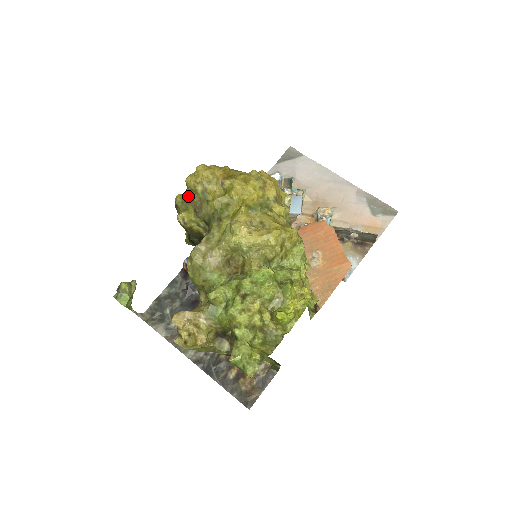
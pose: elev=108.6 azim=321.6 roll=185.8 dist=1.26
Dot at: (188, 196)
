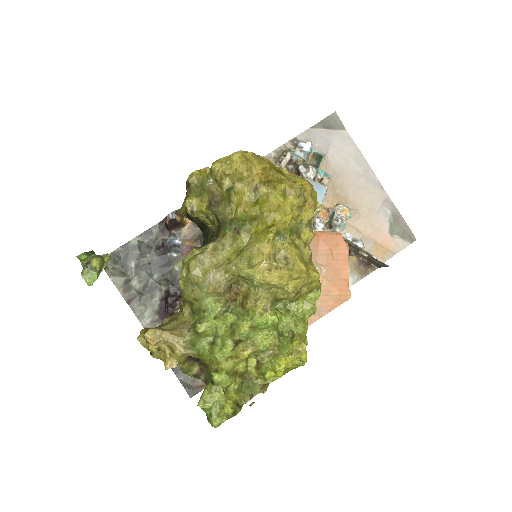
Dot at: (208, 183)
